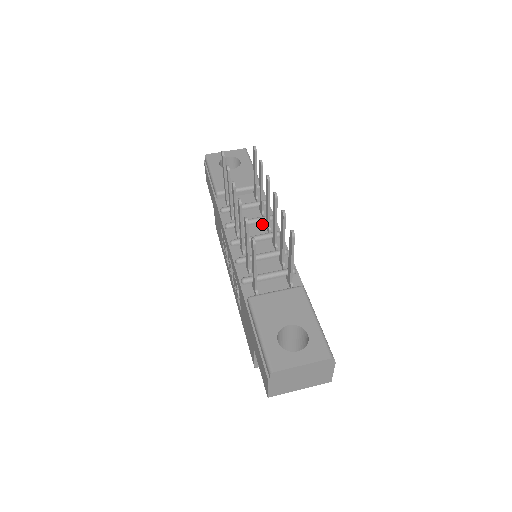
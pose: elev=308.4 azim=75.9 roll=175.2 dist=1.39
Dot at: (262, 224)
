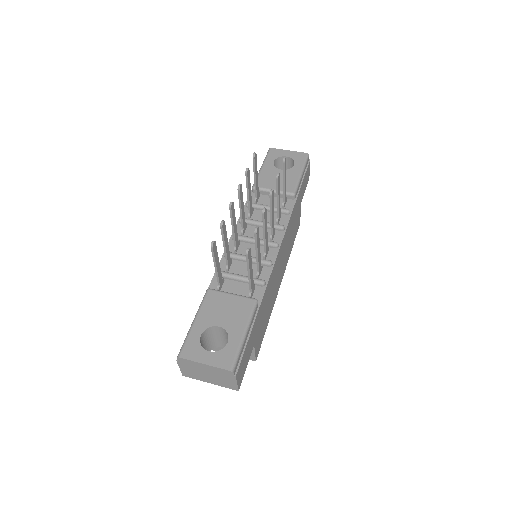
Dot at: occluded
